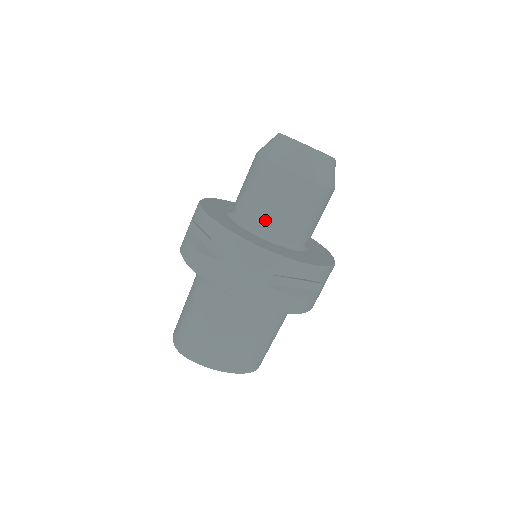
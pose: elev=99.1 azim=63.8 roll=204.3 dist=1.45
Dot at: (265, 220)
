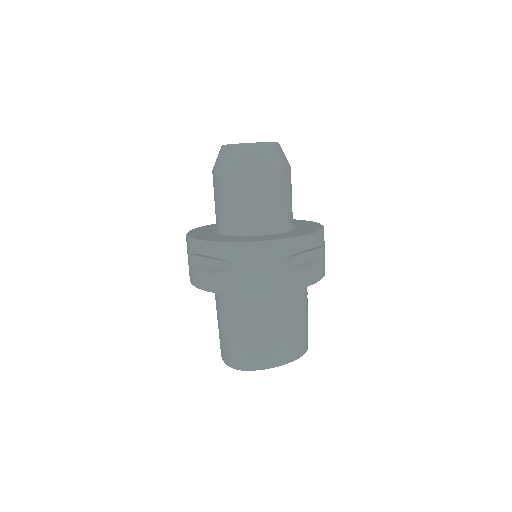
Dot at: (250, 220)
